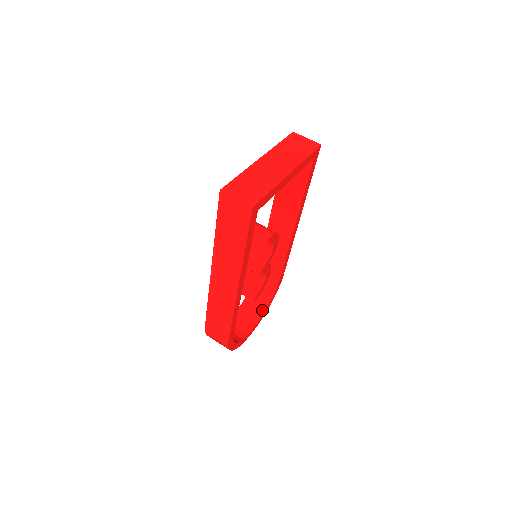
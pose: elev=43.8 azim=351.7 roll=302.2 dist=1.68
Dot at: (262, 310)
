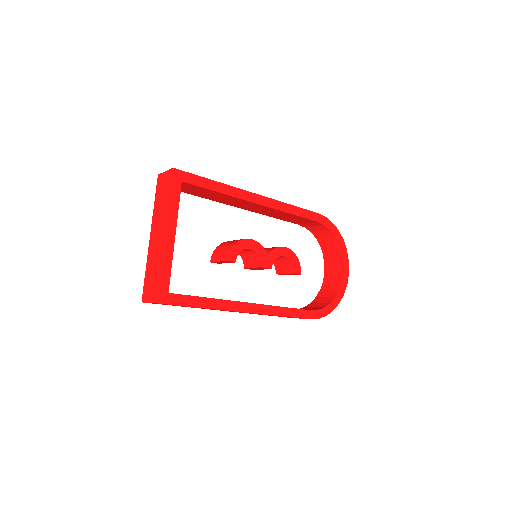
Dot at: (338, 249)
